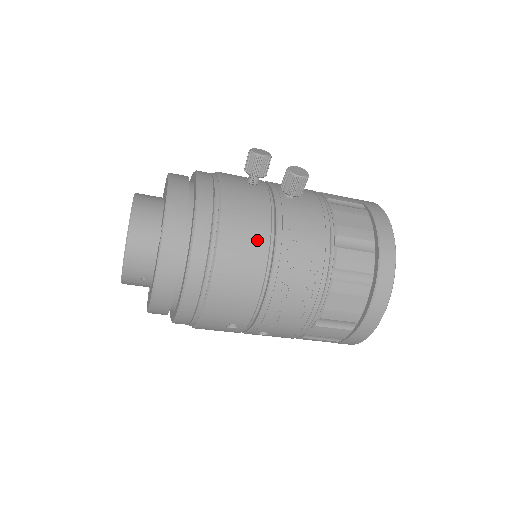
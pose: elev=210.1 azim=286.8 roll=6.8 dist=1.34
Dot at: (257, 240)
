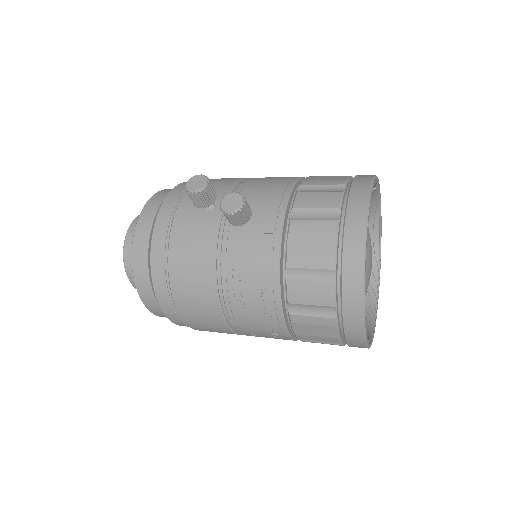
Dot at: (203, 282)
